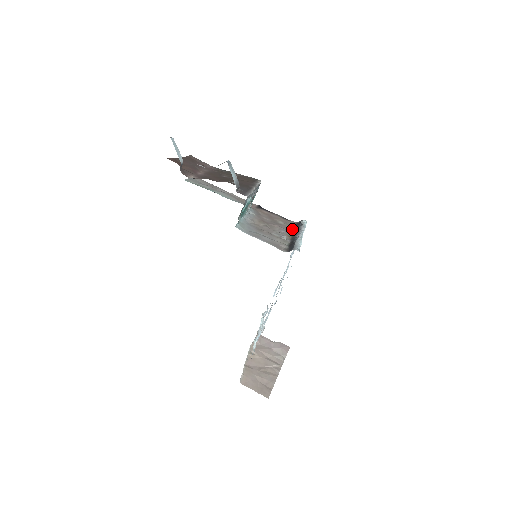
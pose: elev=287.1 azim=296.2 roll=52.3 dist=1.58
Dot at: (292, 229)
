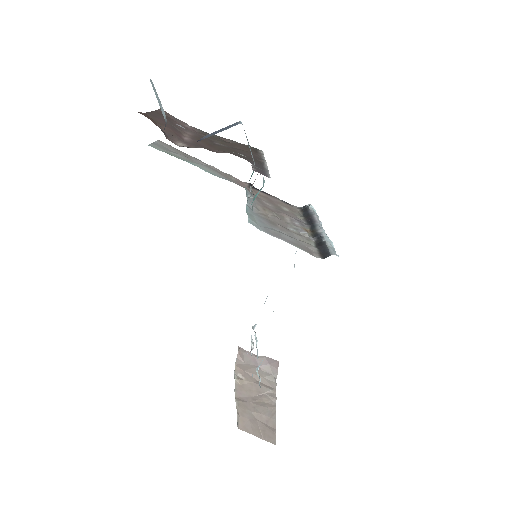
Dot at: (302, 218)
